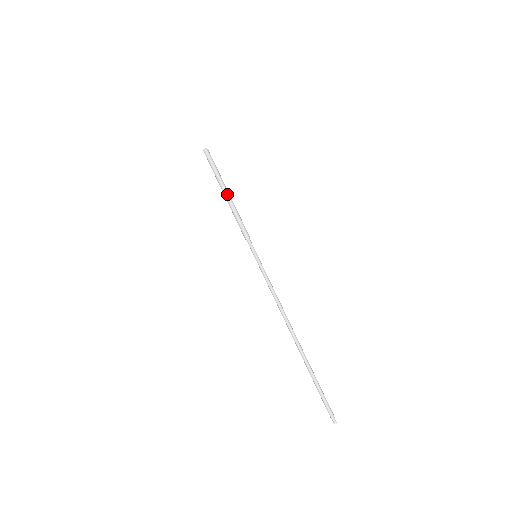
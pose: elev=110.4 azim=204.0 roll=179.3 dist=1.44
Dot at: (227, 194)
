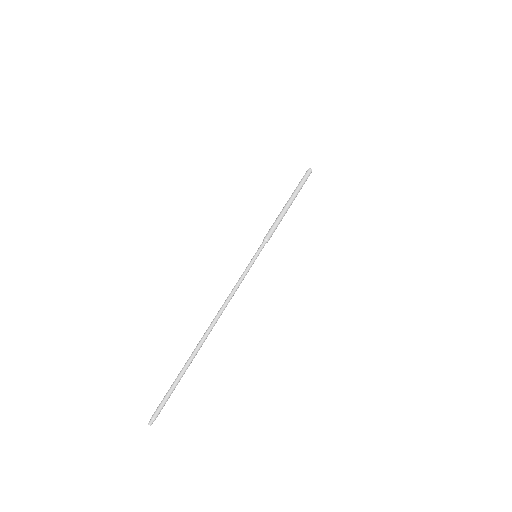
Dot at: (289, 204)
